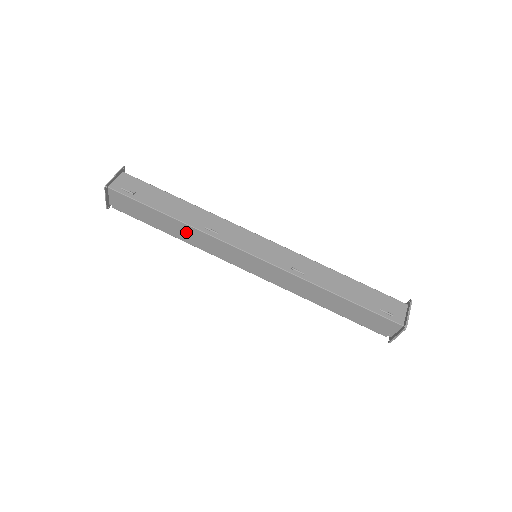
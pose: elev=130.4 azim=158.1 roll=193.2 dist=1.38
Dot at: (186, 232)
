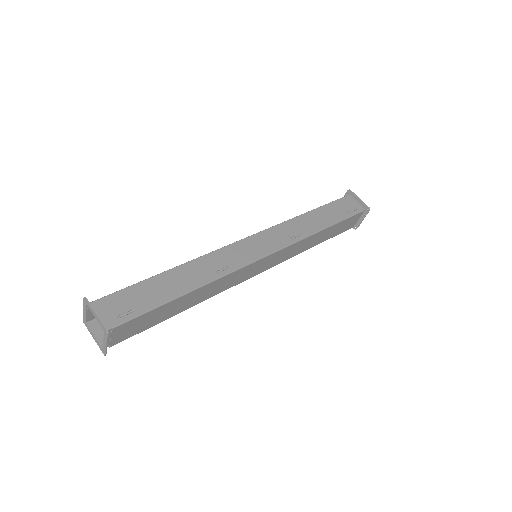
Dot at: (203, 293)
